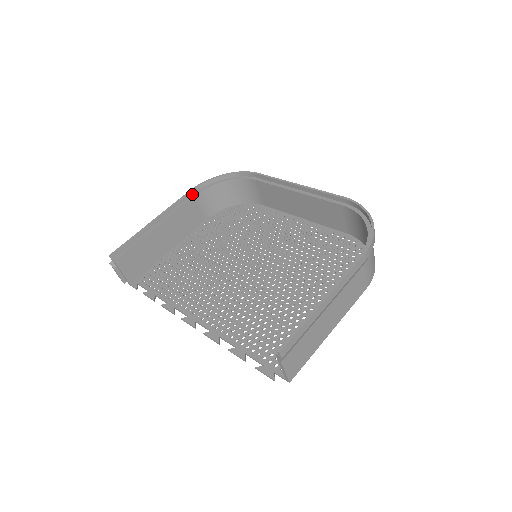
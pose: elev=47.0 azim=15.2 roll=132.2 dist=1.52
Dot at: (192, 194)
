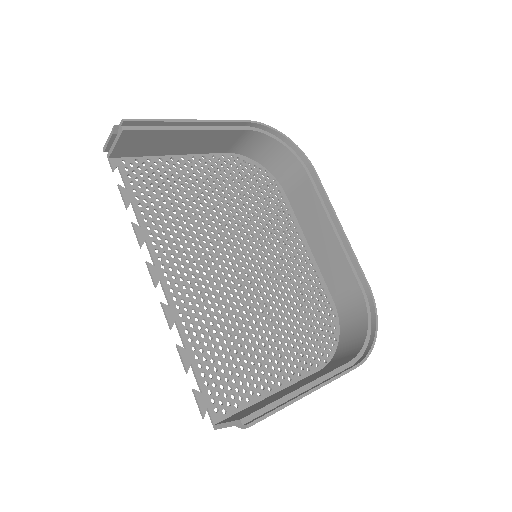
Dot at: (245, 125)
